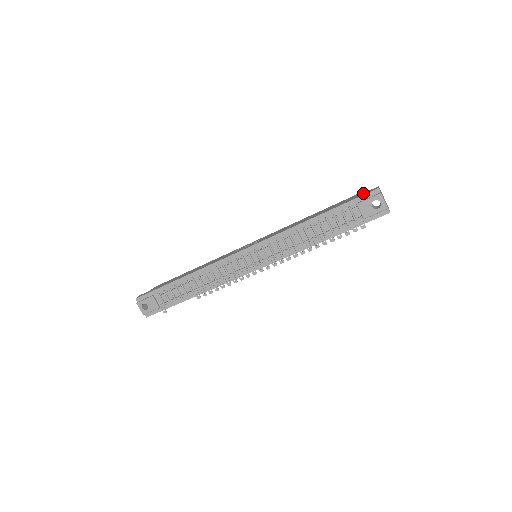
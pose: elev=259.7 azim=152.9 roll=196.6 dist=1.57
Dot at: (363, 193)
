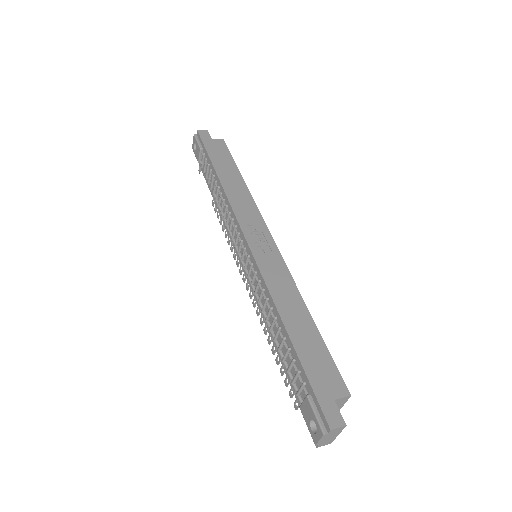
Dot at: (331, 400)
